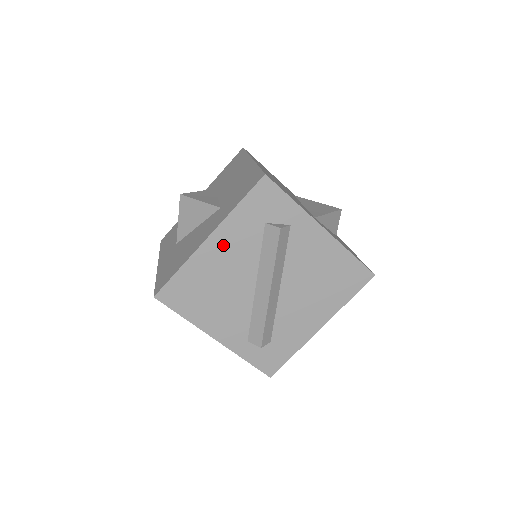
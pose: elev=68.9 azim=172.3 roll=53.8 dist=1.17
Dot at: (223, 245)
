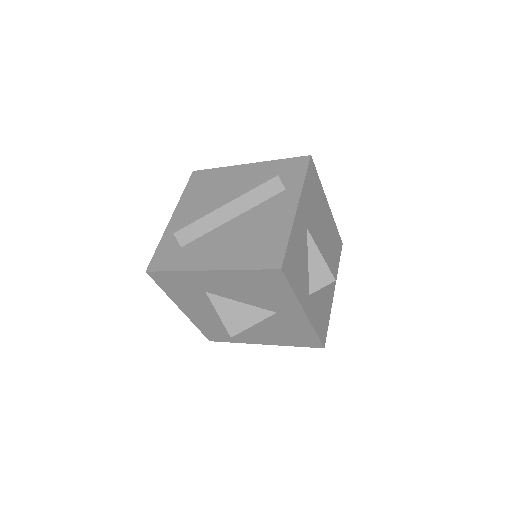
Dot at: (248, 173)
